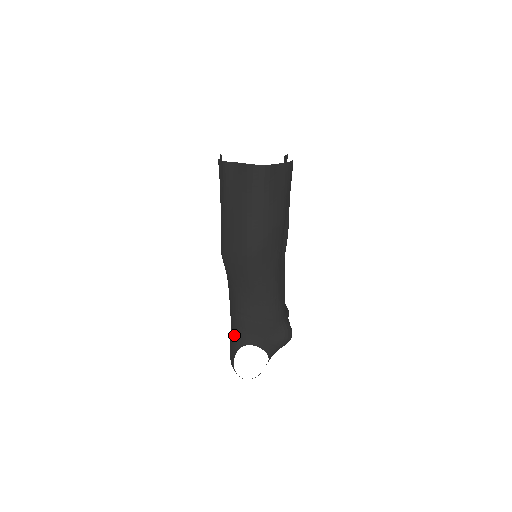
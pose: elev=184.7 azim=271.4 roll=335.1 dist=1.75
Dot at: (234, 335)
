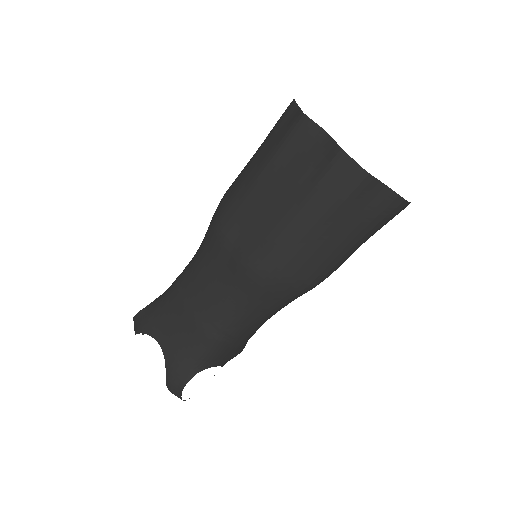
Dot at: (197, 355)
